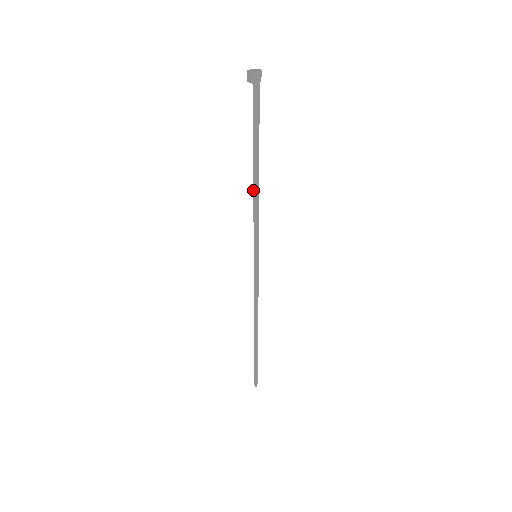
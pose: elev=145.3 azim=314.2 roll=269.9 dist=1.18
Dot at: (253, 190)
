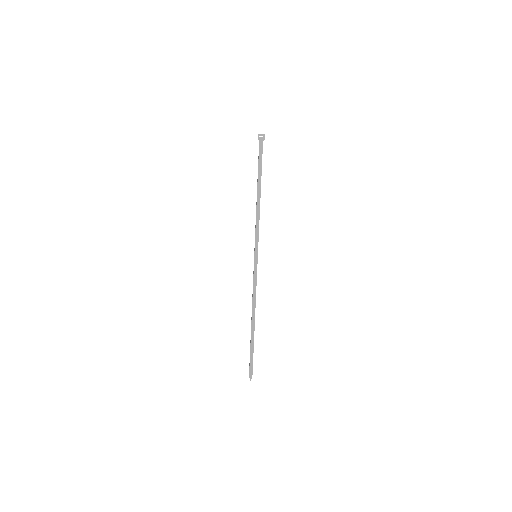
Dot at: (256, 206)
